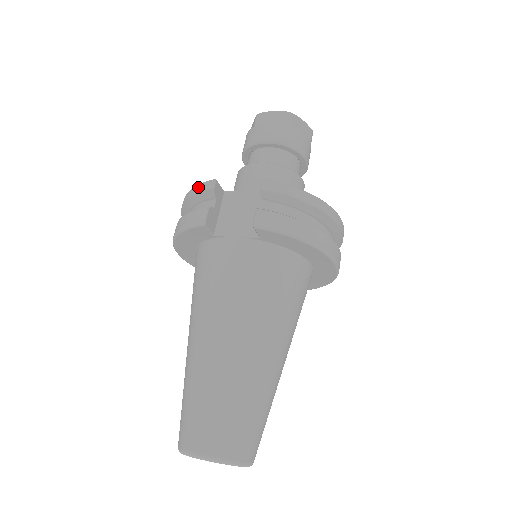
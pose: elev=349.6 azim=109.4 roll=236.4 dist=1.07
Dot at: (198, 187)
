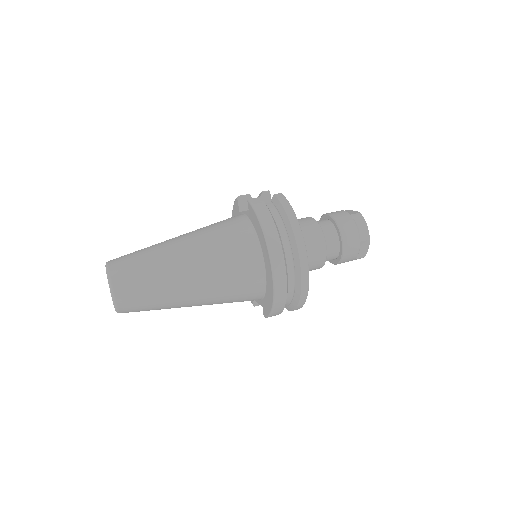
Dot at: occluded
